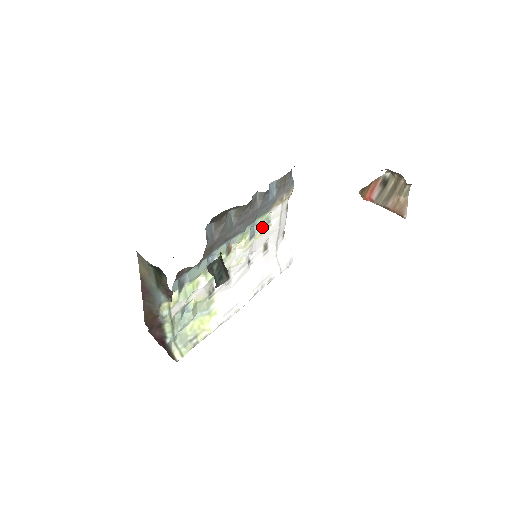
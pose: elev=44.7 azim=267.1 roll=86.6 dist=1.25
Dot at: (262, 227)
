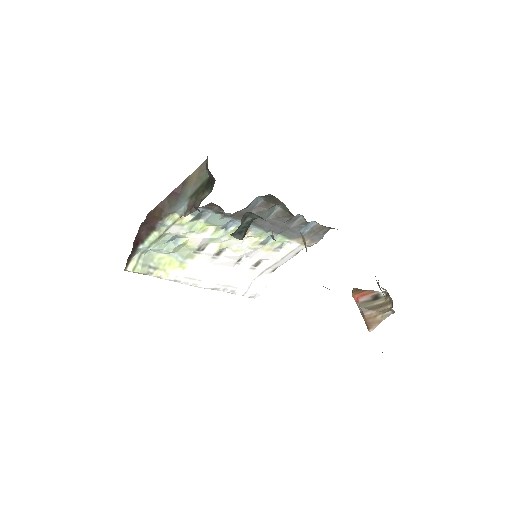
Dot at: (274, 245)
